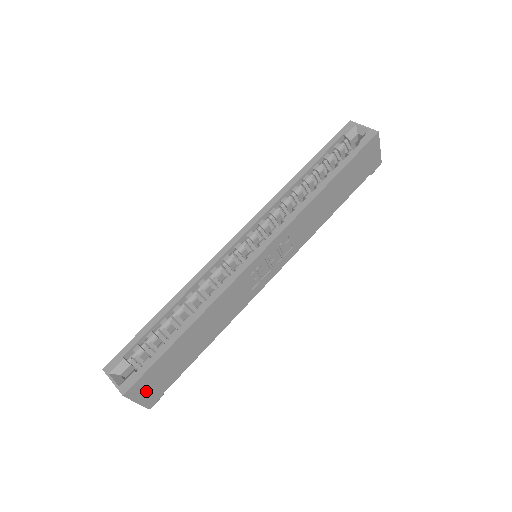
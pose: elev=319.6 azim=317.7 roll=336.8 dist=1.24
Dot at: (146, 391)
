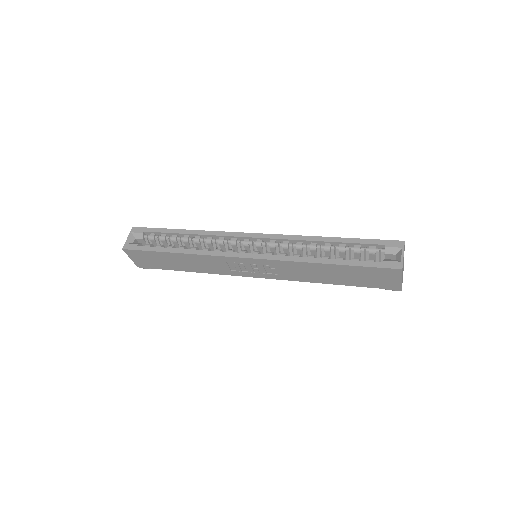
Dot at: (138, 258)
